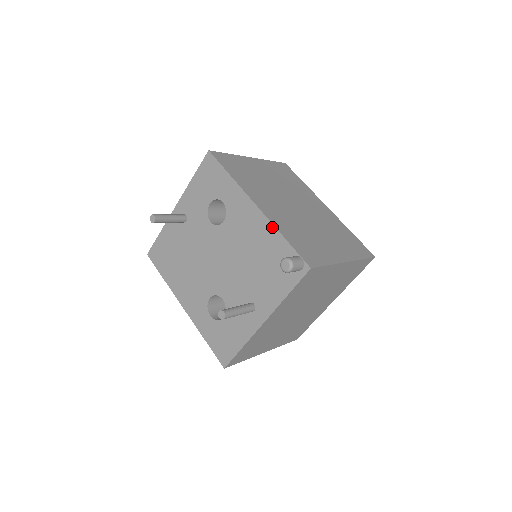
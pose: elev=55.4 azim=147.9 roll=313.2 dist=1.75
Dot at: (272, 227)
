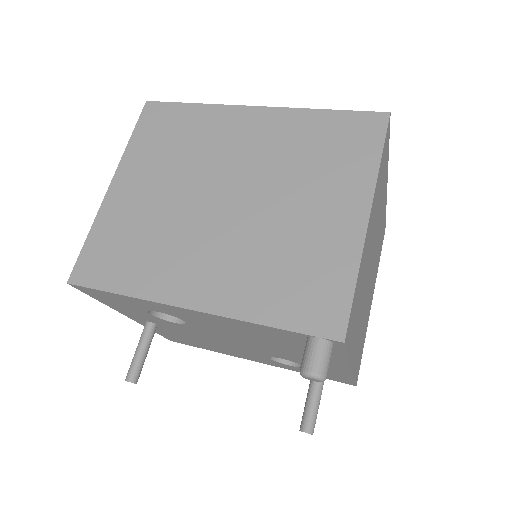
Dot at: (240, 322)
